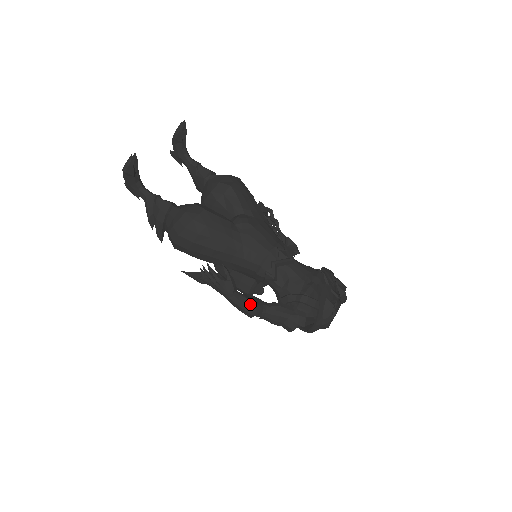
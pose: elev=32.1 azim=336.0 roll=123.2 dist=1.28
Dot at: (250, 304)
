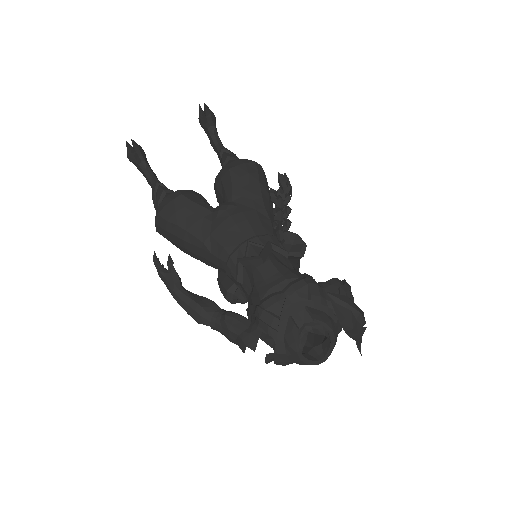
Dot at: (193, 306)
